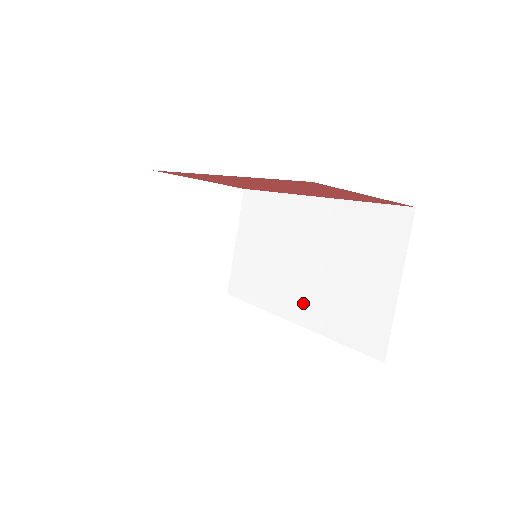
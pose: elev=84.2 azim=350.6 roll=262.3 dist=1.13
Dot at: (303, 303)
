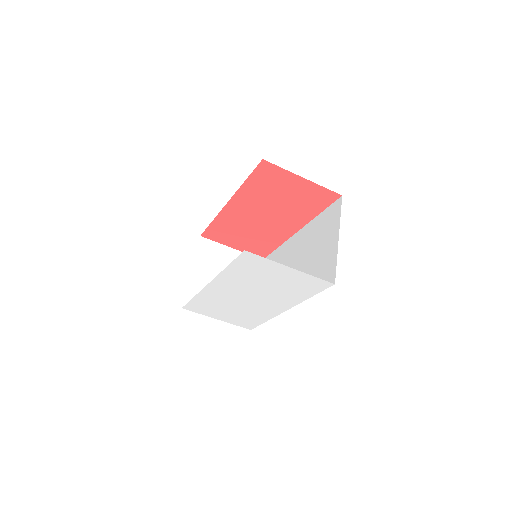
Dot at: occluded
